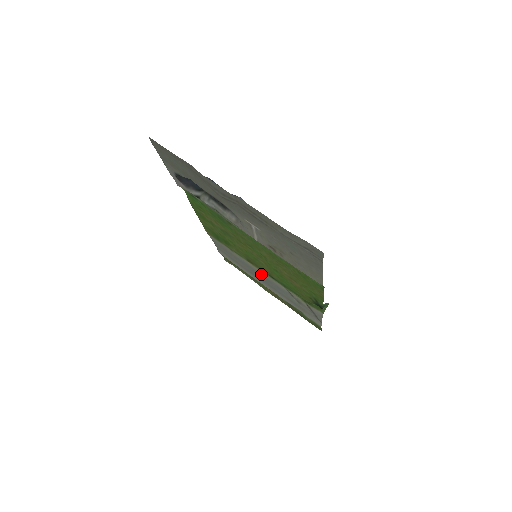
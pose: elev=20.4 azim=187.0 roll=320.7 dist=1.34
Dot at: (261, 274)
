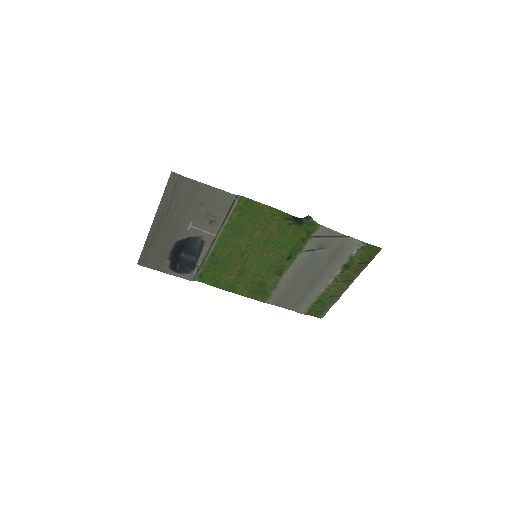
Dot at: (298, 272)
